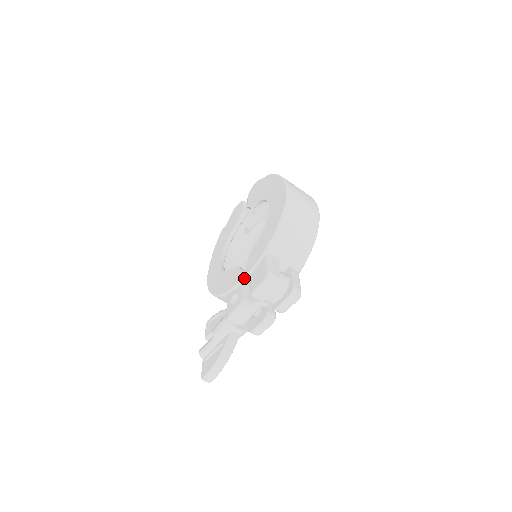
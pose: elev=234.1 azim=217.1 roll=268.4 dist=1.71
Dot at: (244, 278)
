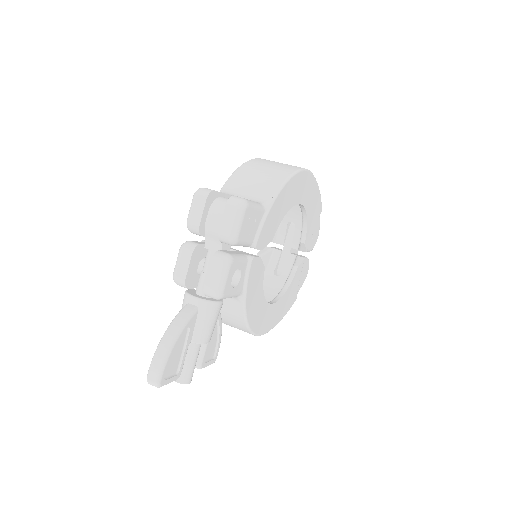
Dot at: occluded
